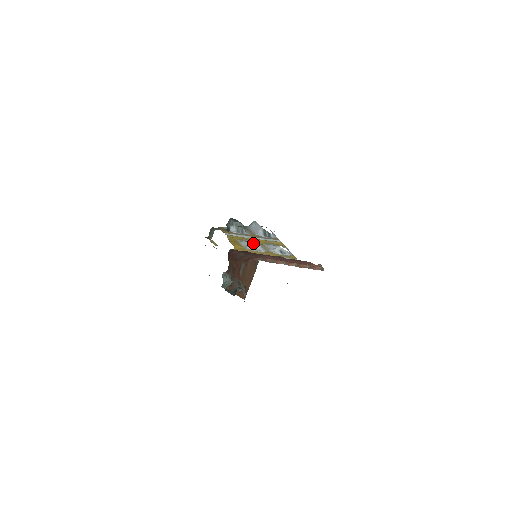
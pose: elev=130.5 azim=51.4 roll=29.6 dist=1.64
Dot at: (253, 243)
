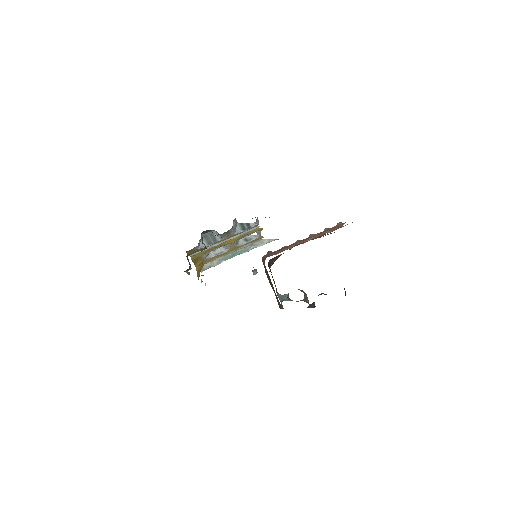
Dot at: occluded
